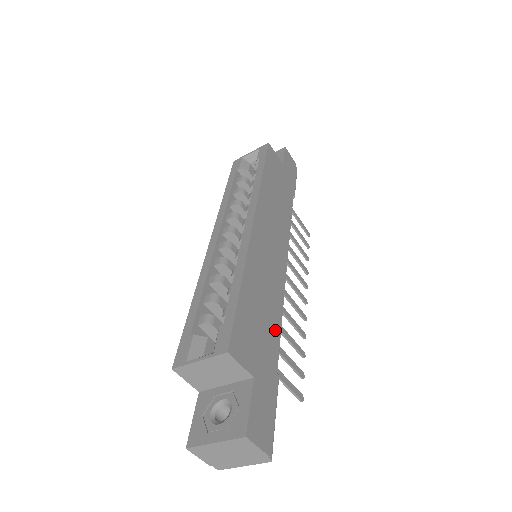
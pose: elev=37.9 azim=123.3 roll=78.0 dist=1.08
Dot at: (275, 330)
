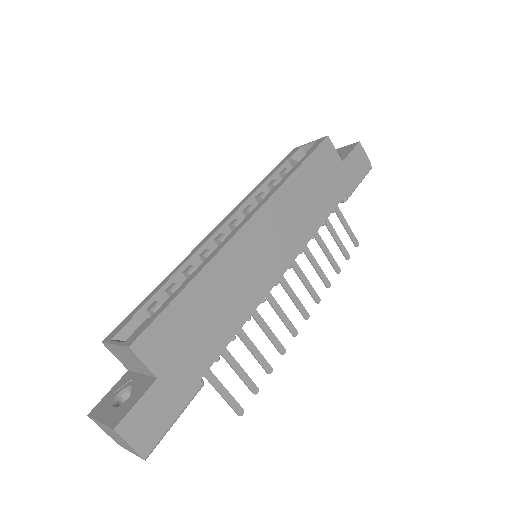
Dot at: (221, 338)
